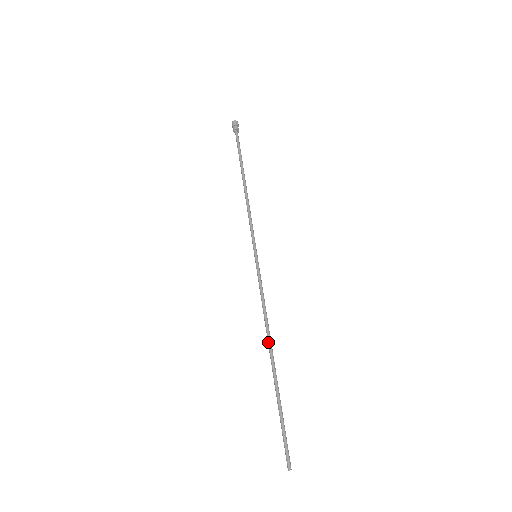
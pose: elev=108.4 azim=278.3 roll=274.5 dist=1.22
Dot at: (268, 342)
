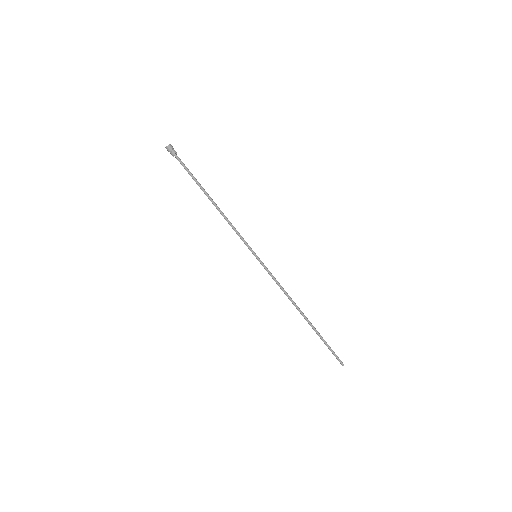
Dot at: (297, 308)
